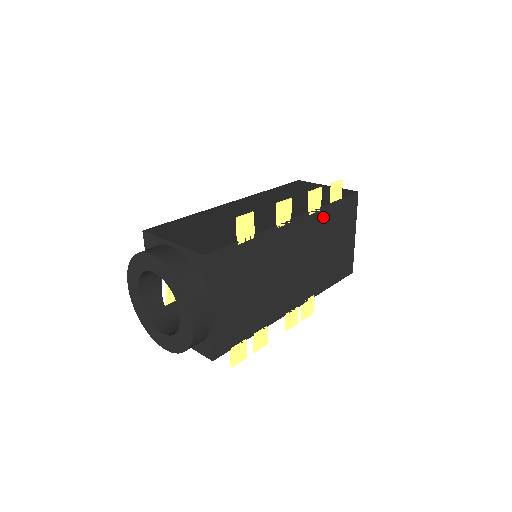
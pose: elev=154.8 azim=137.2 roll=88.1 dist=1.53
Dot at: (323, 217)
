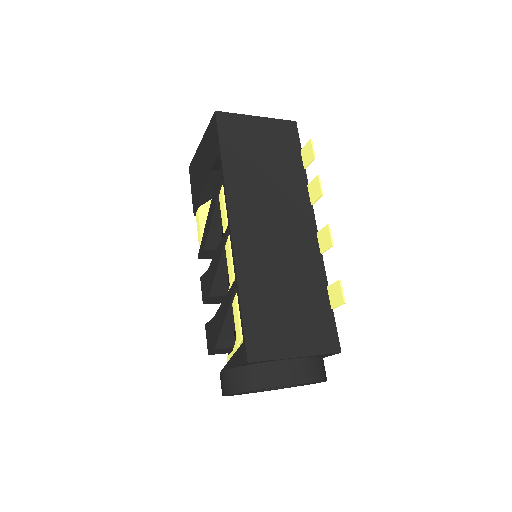
Dot at: occluded
